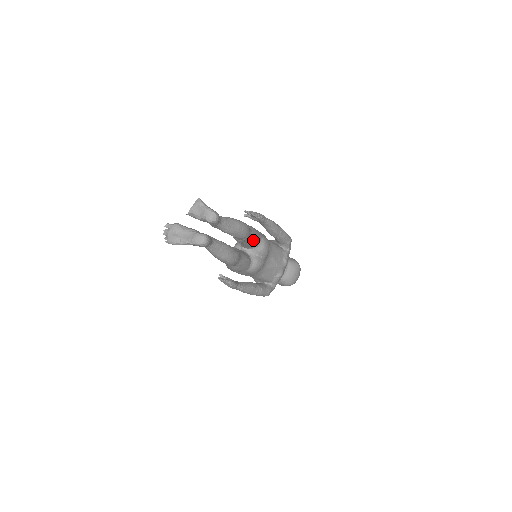
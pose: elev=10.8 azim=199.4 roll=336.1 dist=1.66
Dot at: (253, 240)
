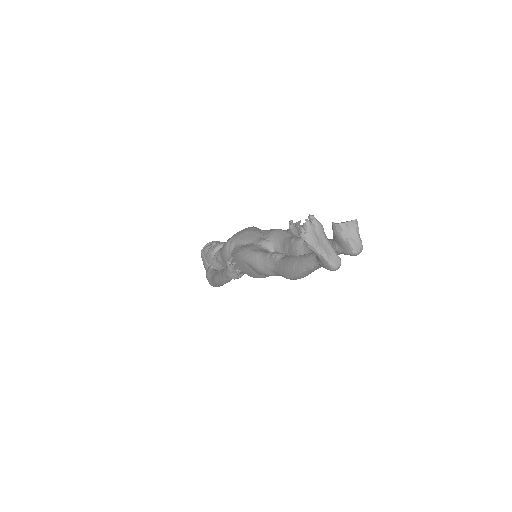
Dot at: occluded
